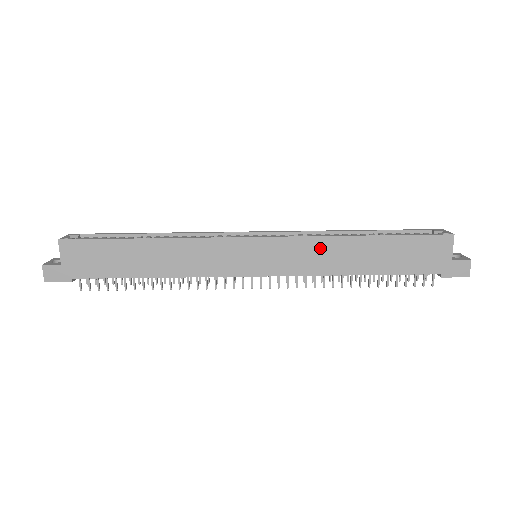
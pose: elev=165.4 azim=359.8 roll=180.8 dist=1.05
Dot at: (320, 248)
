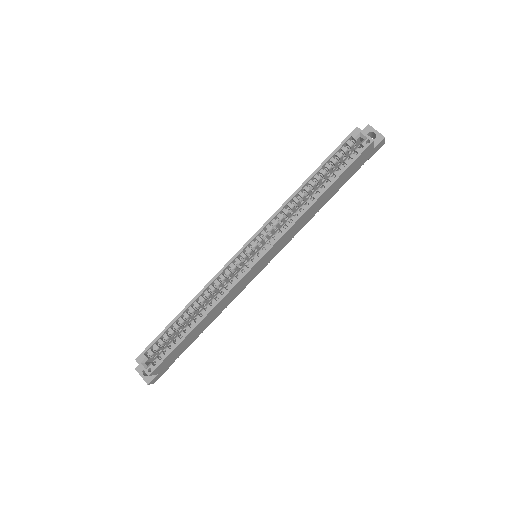
Dot at: (298, 224)
